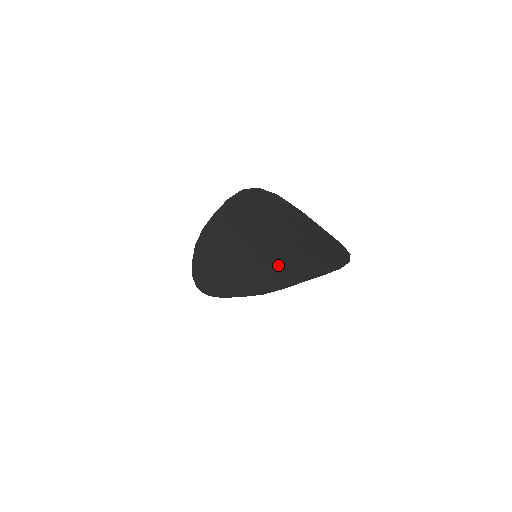
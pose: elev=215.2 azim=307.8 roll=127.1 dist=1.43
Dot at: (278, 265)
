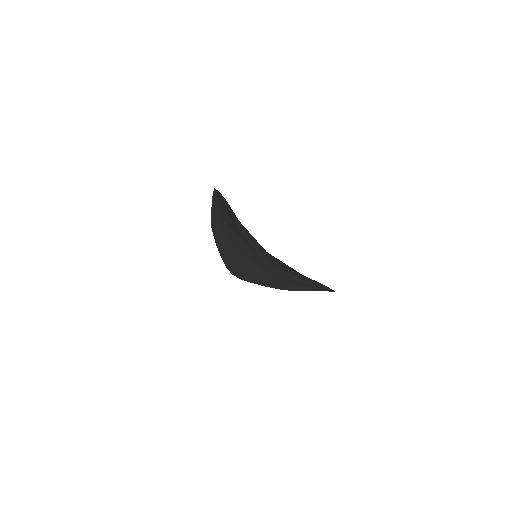
Dot at: occluded
